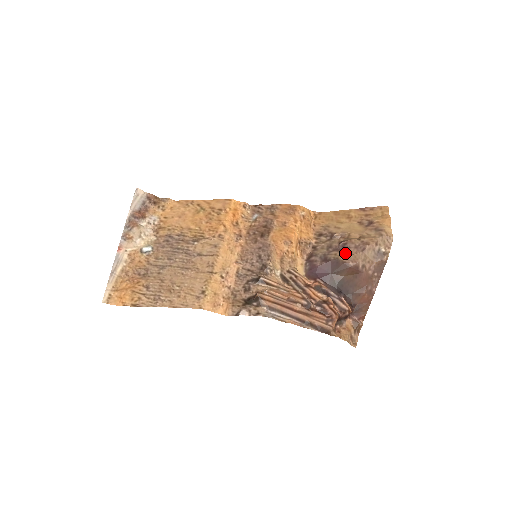
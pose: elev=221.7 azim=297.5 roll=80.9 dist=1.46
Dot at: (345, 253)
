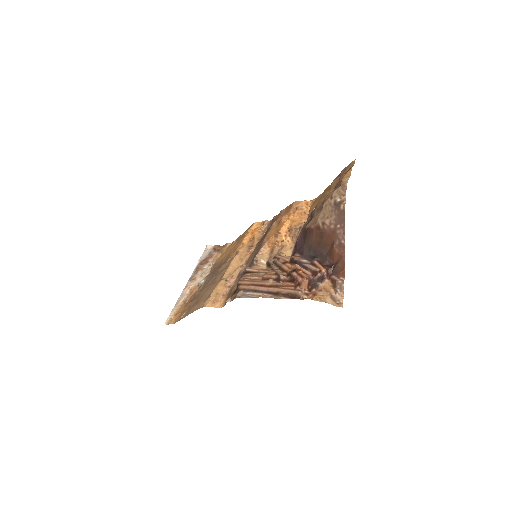
Dot at: (311, 220)
